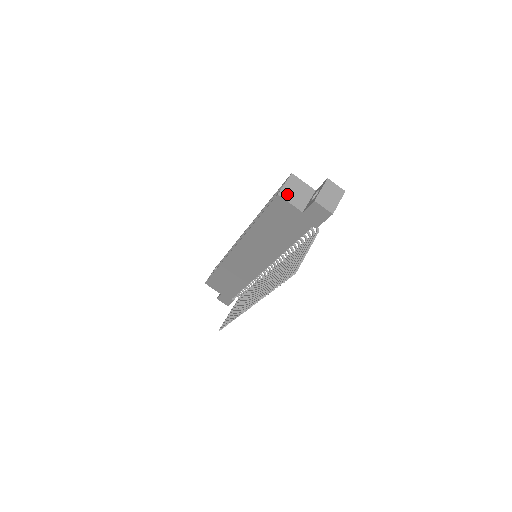
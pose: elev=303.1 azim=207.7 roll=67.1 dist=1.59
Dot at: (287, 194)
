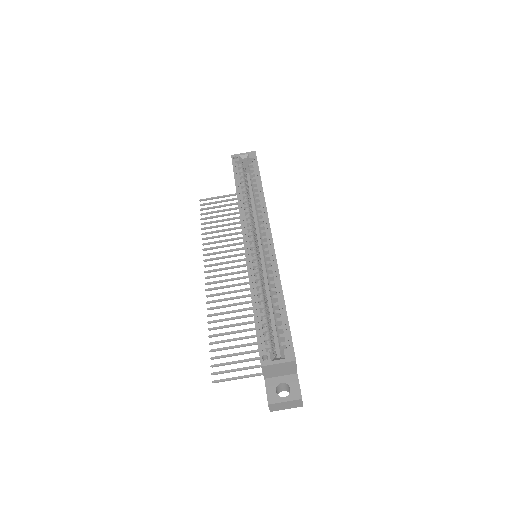
Dot at: (269, 368)
